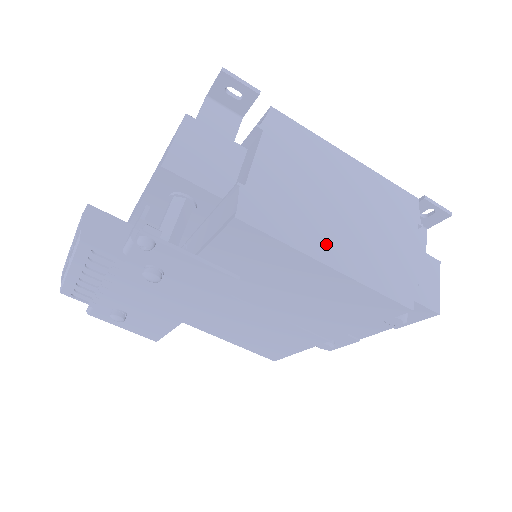
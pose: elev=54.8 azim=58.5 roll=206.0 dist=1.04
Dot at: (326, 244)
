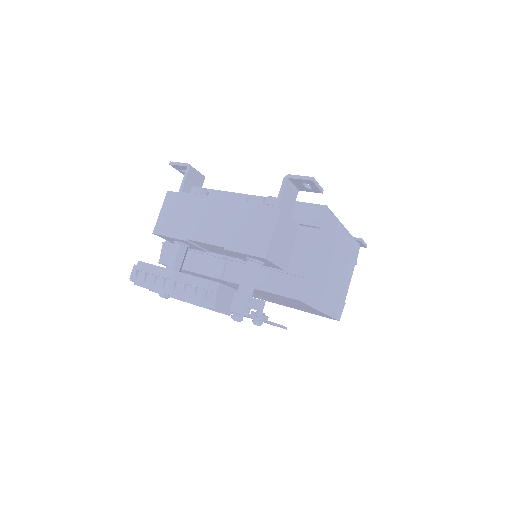
Dot at: (323, 298)
